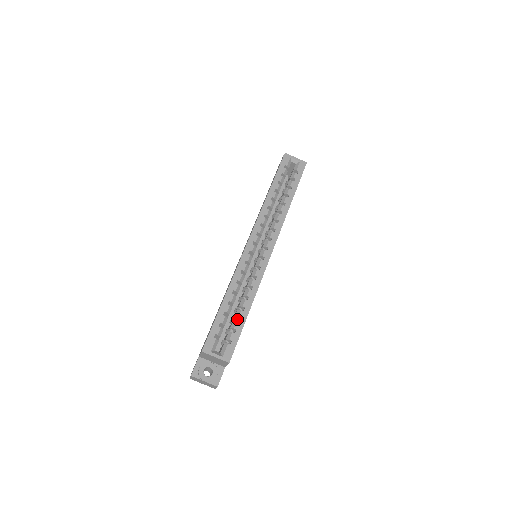
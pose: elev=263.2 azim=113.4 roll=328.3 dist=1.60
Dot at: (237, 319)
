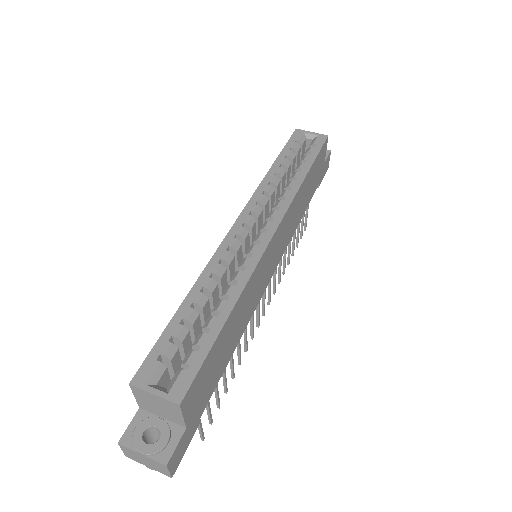
Dot at: occluded
